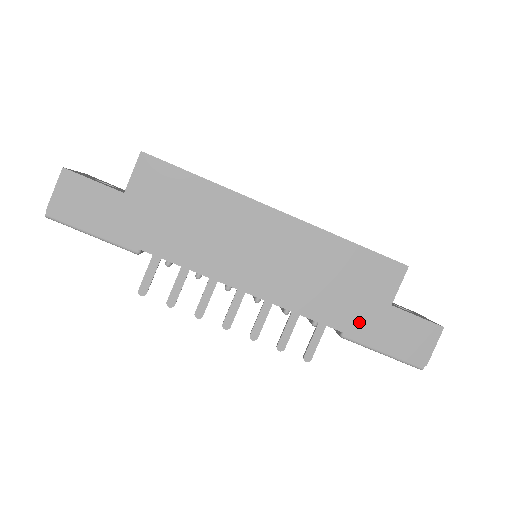
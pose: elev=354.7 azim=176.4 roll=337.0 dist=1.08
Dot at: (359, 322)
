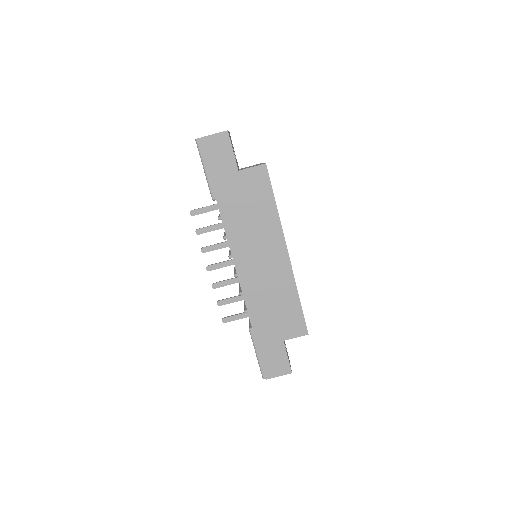
Dot at: (263, 332)
